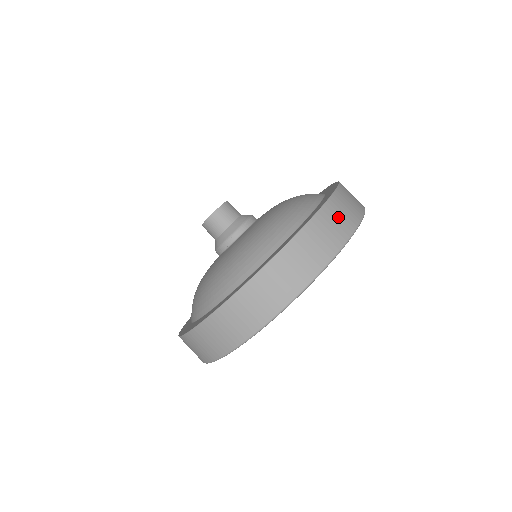
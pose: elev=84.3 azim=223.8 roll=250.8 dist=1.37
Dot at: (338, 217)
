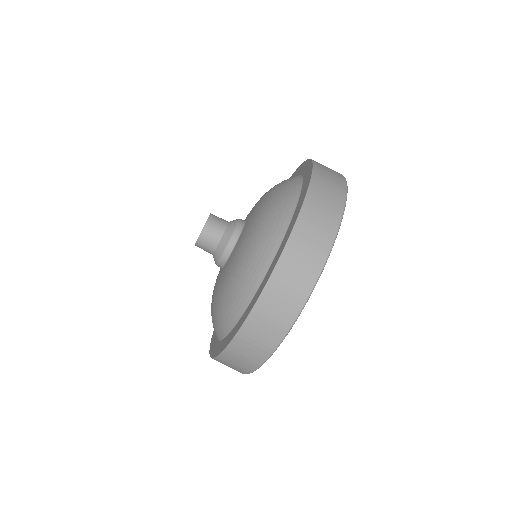
Dot at: occluded
